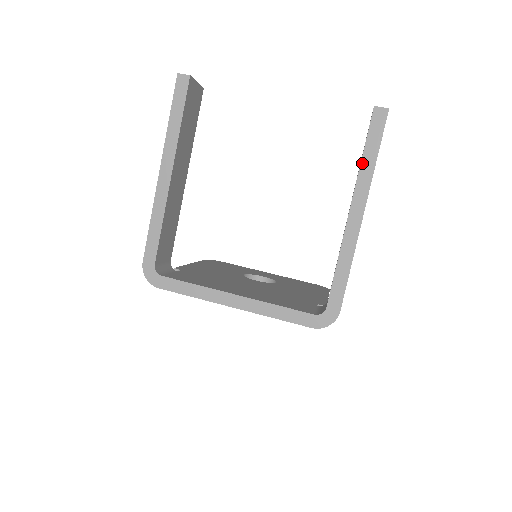
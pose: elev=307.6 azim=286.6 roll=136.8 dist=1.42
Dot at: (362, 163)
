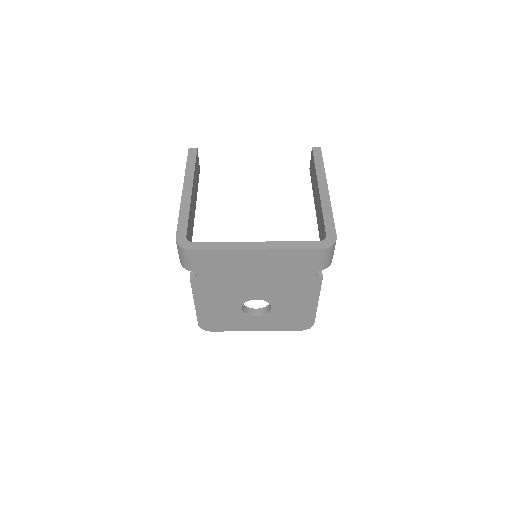
Dot at: (316, 168)
